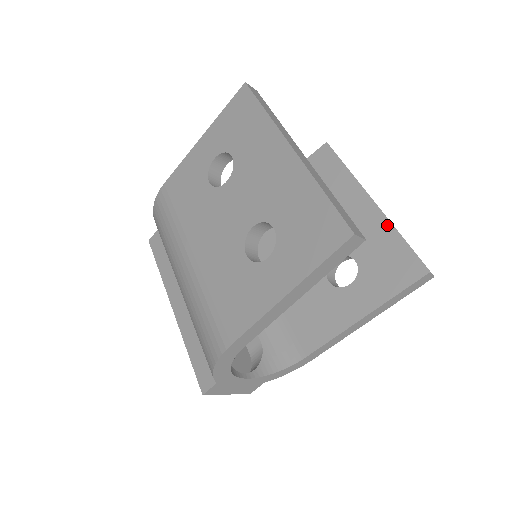
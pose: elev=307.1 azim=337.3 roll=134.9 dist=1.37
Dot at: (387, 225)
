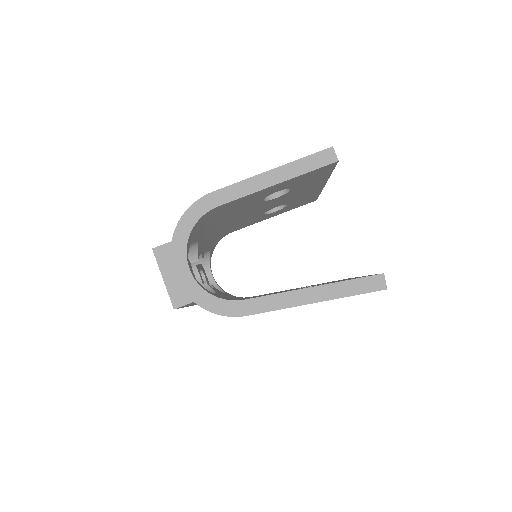
Dot at: occluded
